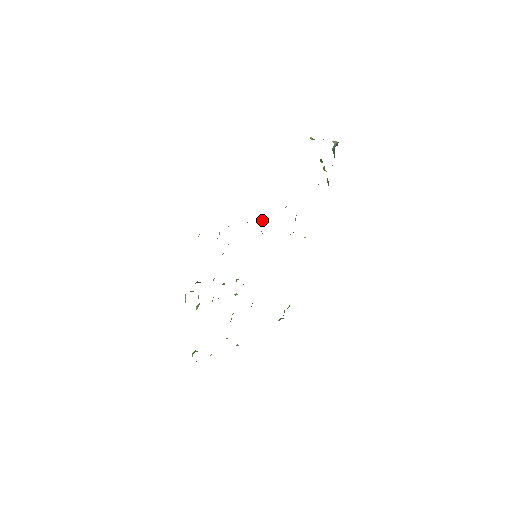
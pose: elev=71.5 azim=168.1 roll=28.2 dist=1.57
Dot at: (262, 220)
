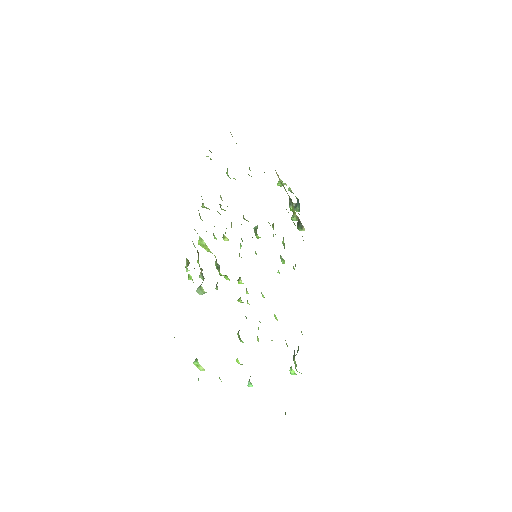
Dot at: (254, 227)
